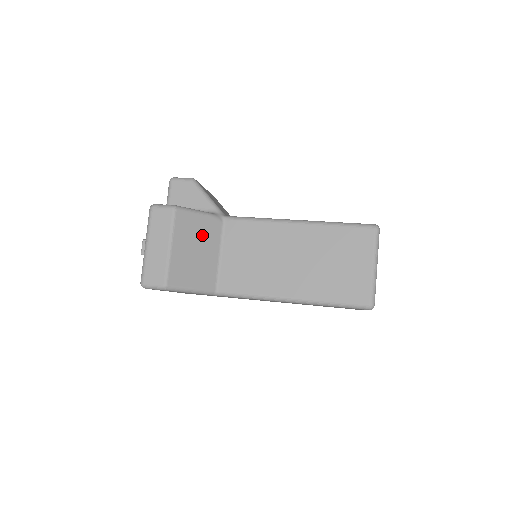
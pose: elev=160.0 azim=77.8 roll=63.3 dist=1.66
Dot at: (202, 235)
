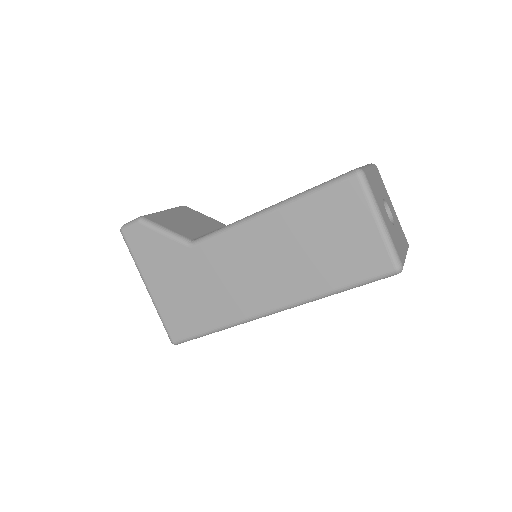
Dot at: (200, 220)
